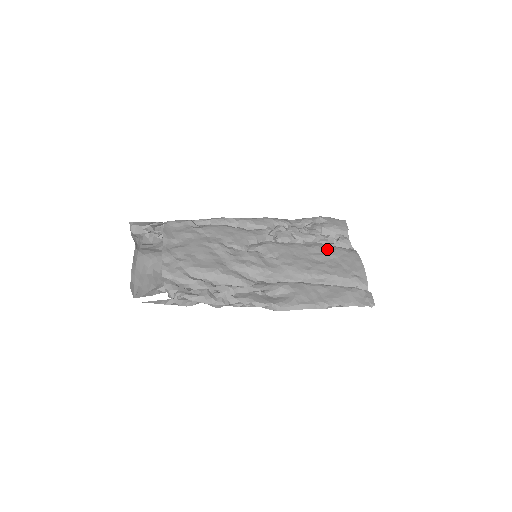
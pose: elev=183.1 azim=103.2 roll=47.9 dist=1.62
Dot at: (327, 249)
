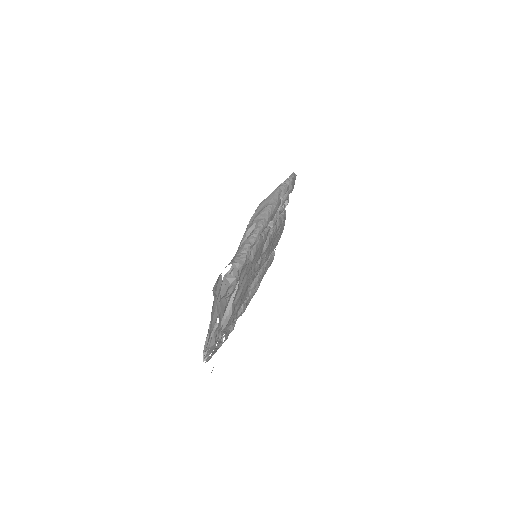
Dot at: occluded
